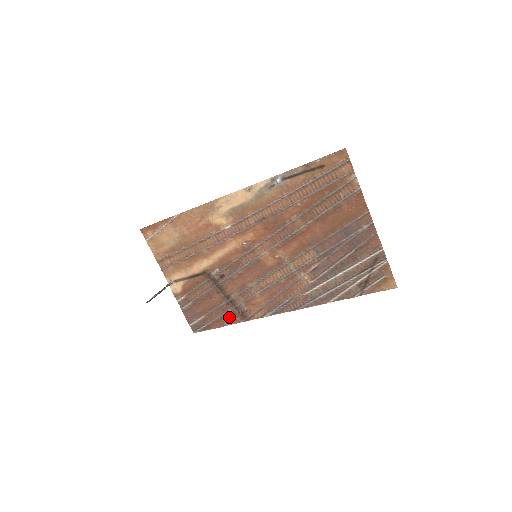
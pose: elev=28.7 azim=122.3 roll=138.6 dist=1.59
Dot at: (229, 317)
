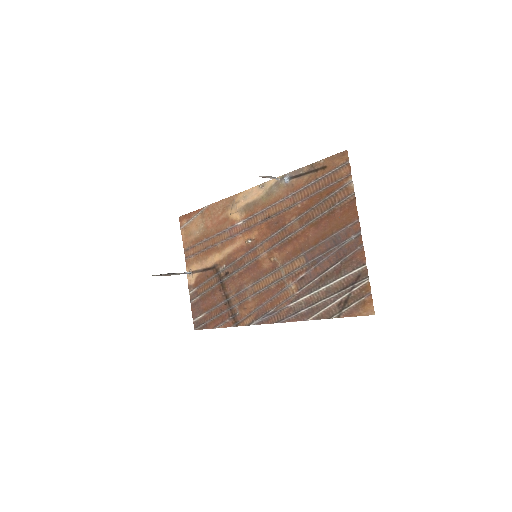
Dot at: (224, 319)
